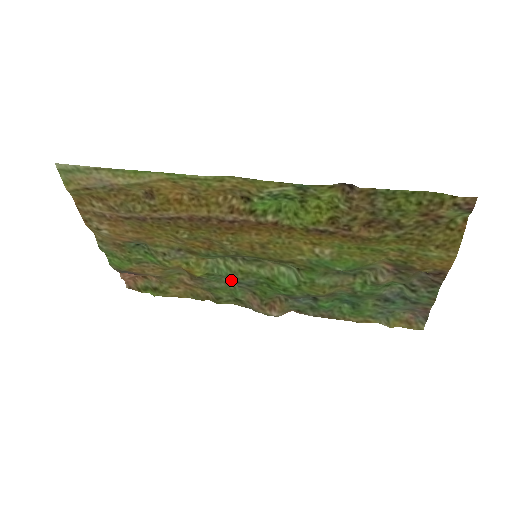
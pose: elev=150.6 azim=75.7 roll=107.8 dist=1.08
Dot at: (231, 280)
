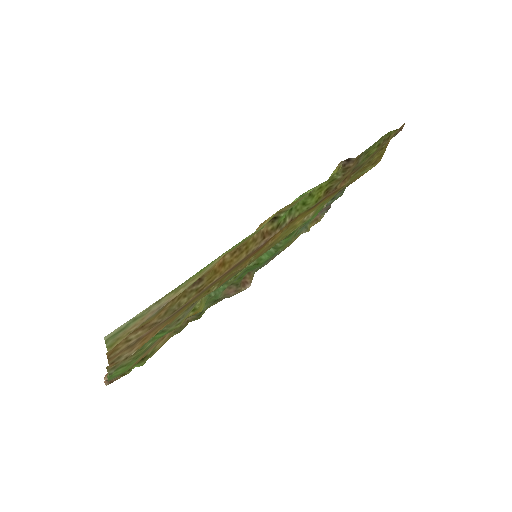
Dot at: occluded
